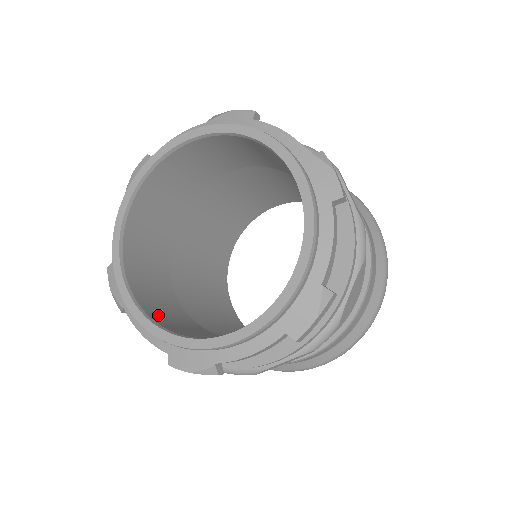
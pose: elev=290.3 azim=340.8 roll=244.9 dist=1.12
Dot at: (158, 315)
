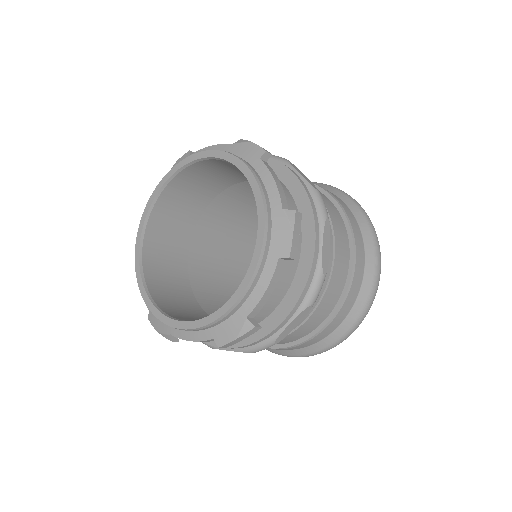
Dot at: (155, 280)
